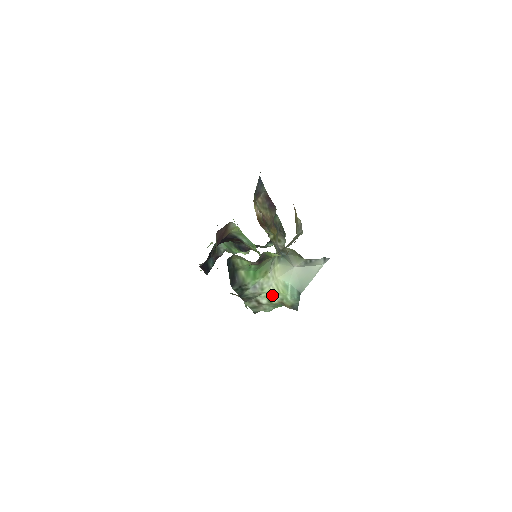
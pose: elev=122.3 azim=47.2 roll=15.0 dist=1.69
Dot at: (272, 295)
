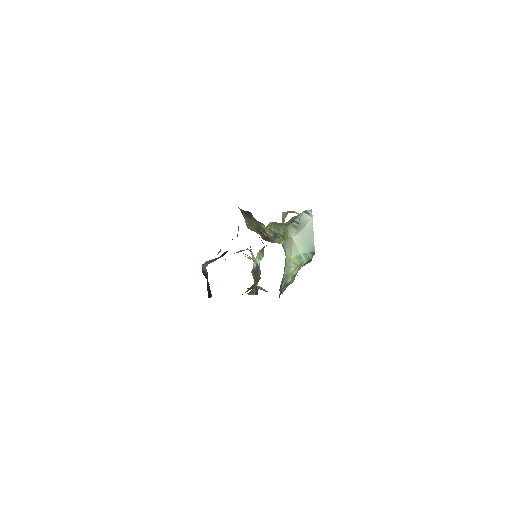
Dot at: (293, 271)
